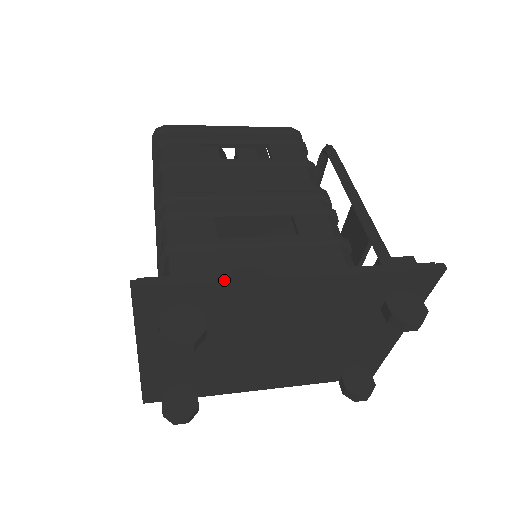
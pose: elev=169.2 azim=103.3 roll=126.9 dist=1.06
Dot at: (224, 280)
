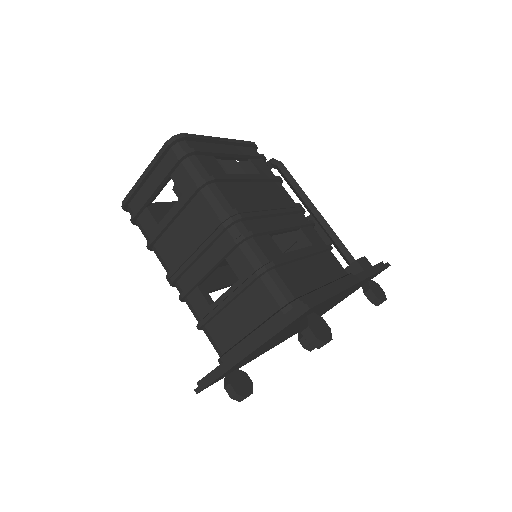
Dot at: (338, 293)
